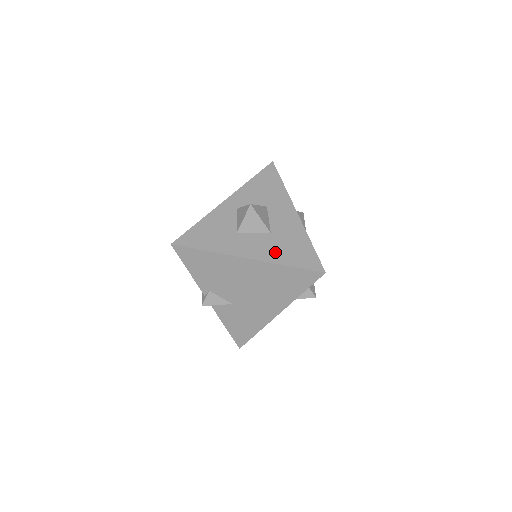
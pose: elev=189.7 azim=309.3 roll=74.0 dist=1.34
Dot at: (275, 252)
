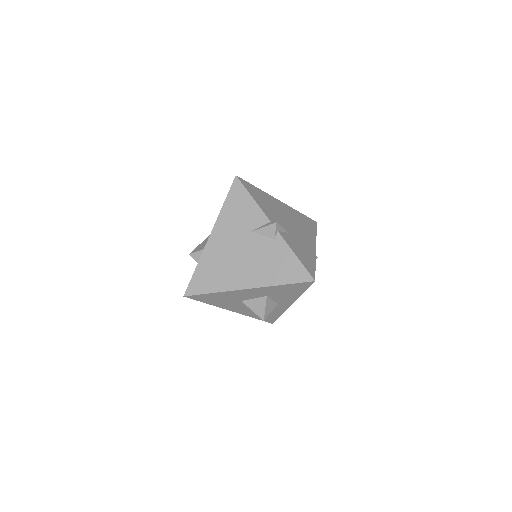
Dot at: occluded
